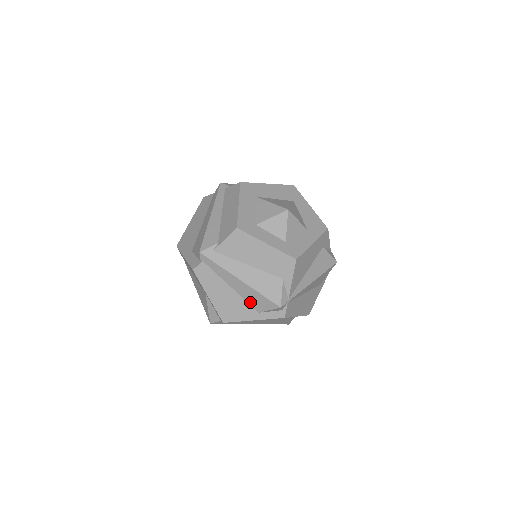
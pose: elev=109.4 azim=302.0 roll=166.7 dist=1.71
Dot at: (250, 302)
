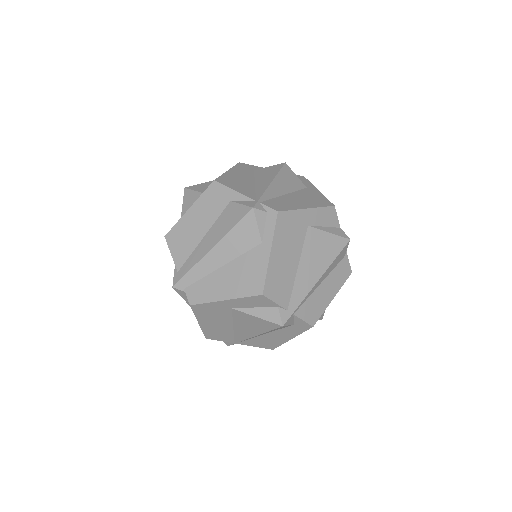
Dot at: (245, 249)
